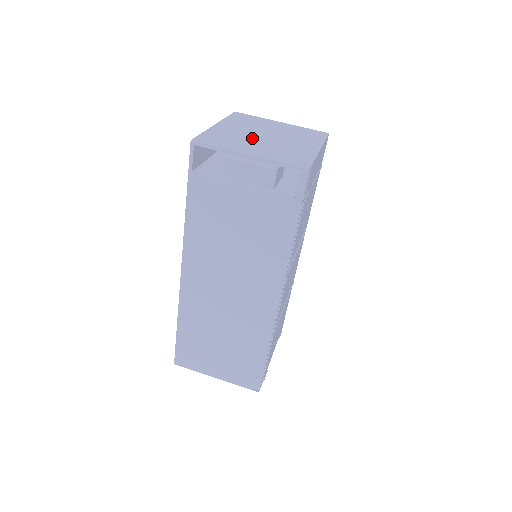
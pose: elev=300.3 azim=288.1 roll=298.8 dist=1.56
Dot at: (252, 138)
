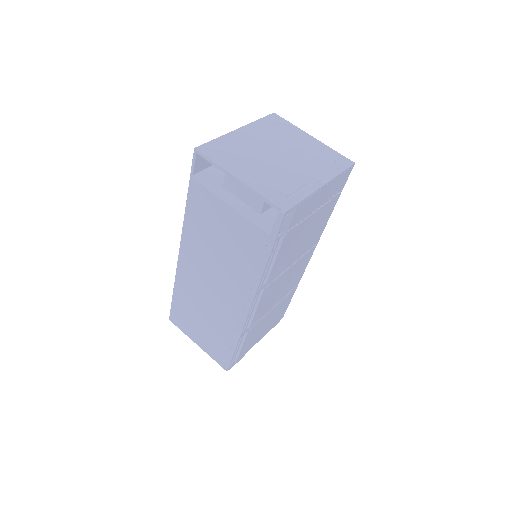
Dot at: (260, 156)
